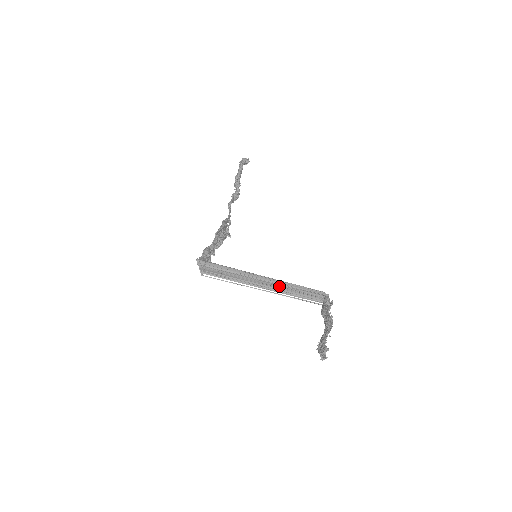
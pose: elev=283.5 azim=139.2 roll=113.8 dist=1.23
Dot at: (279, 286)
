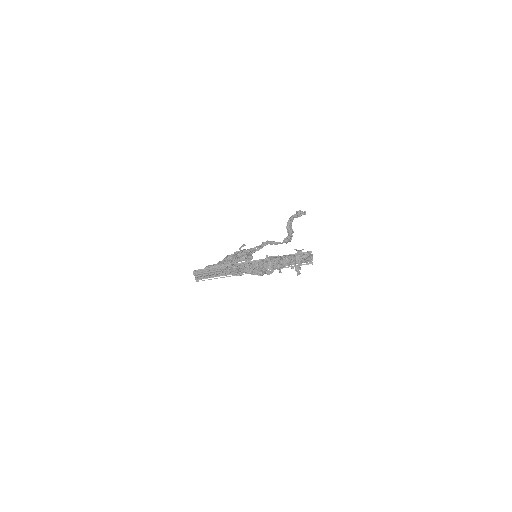
Dot at: occluded
